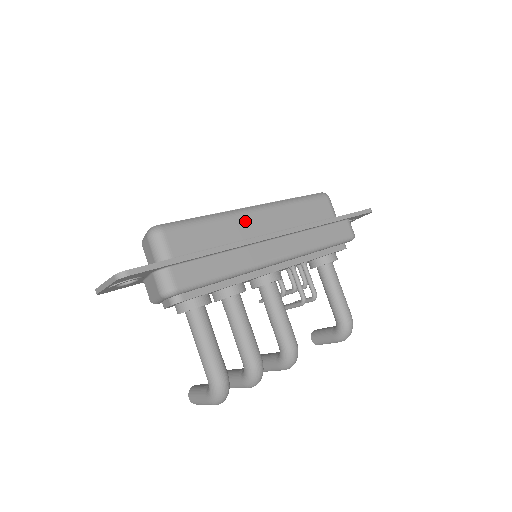
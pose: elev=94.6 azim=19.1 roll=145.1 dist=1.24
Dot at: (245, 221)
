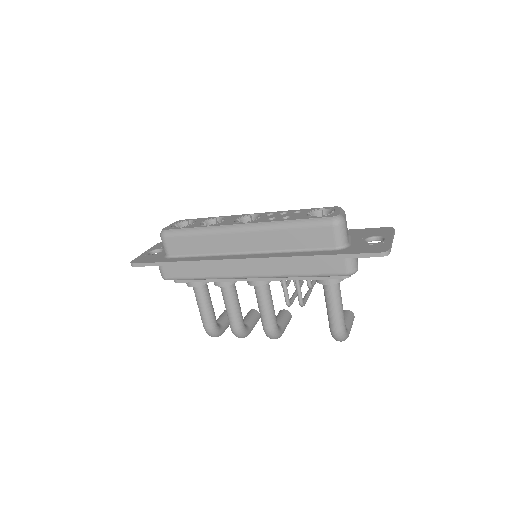
Dot at: (229, 238)
